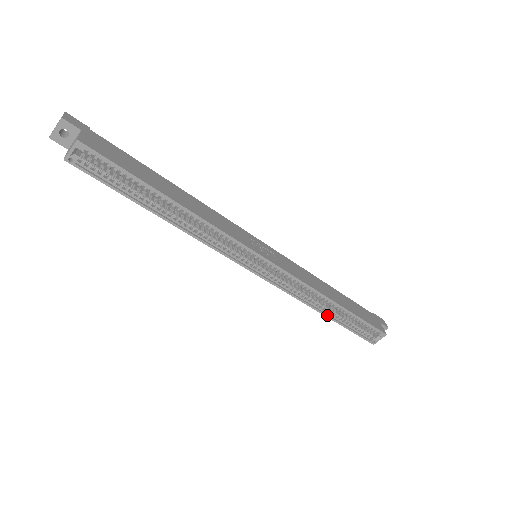
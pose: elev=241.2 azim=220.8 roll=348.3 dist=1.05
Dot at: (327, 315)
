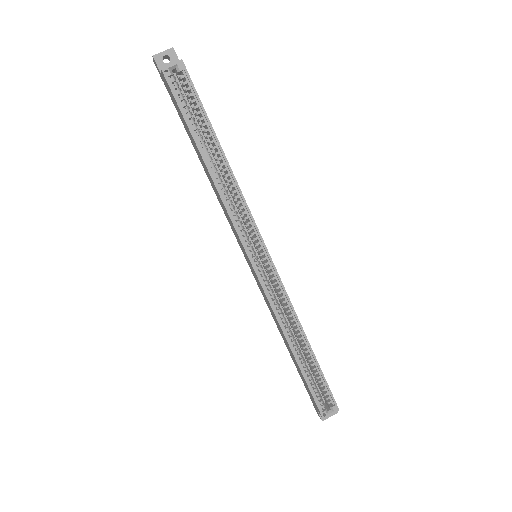
Dot at: (295, 353)
